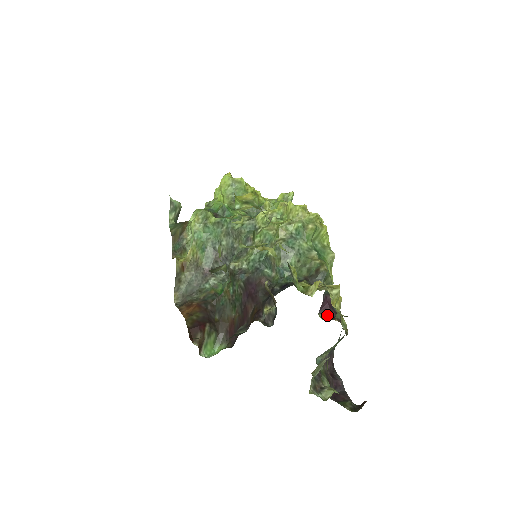
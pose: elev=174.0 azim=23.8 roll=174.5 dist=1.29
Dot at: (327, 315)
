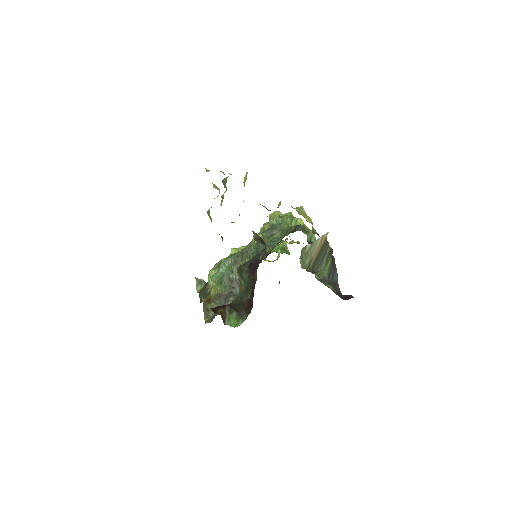
Dot at: occluded
